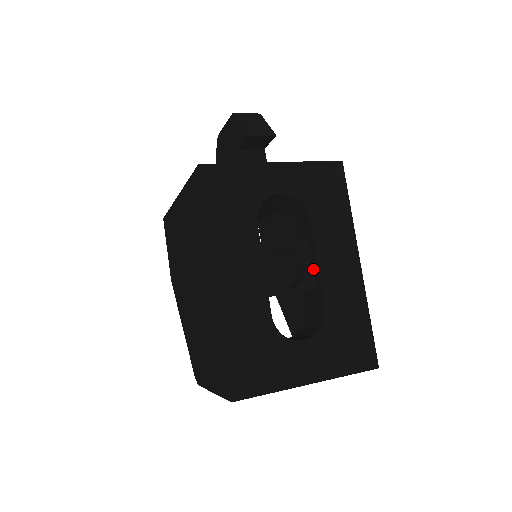
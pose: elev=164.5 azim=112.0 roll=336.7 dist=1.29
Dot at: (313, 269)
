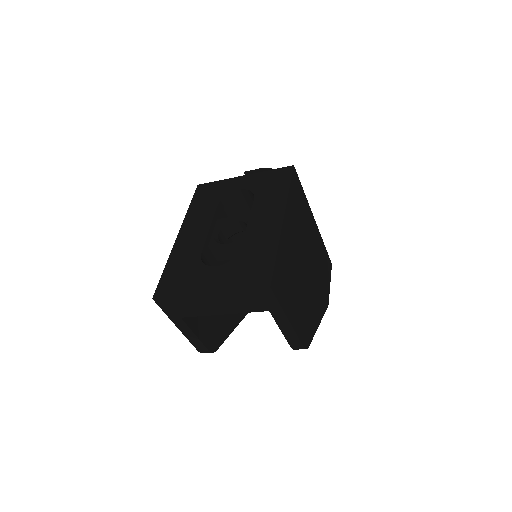
Dot at: occluded
